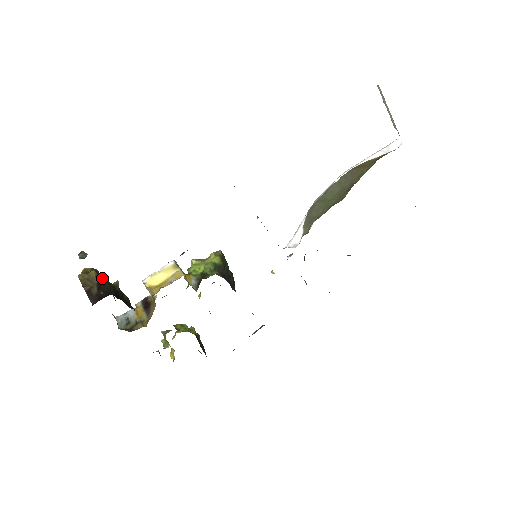
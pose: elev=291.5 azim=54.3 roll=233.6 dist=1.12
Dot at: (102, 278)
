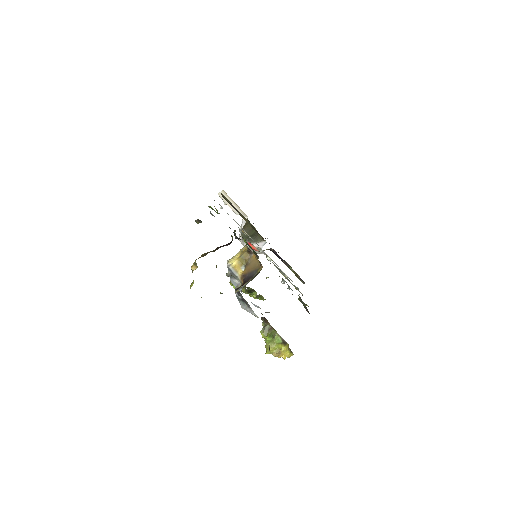
Dot at: occluded
